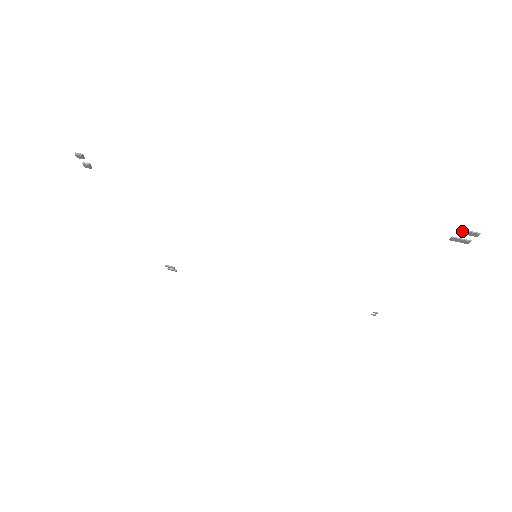
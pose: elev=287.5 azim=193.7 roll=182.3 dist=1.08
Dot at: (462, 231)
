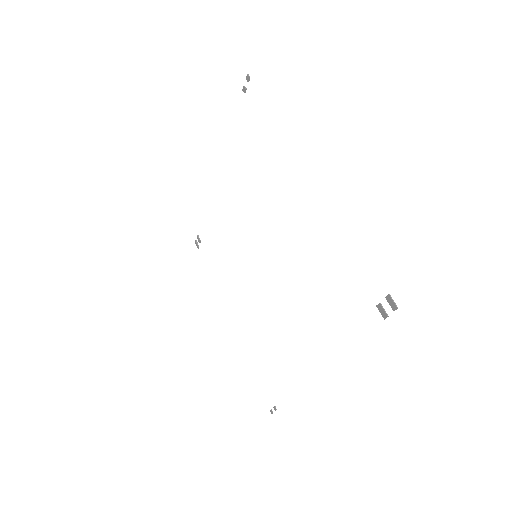
Dot at: (389, 296)
